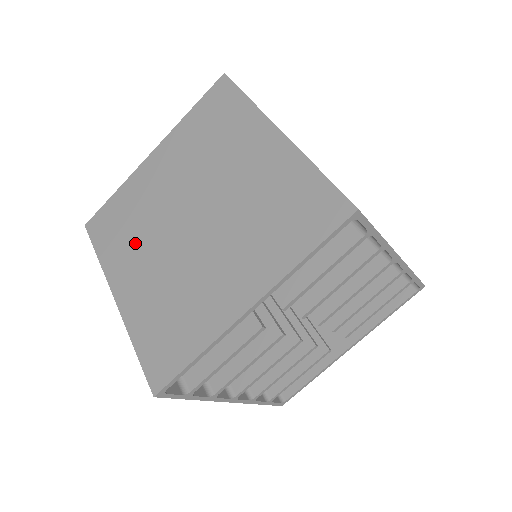
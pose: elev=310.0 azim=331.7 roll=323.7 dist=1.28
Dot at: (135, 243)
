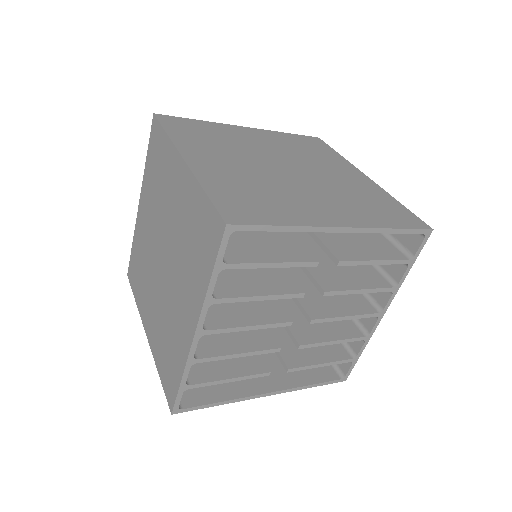
Dot at: (219, 148)
